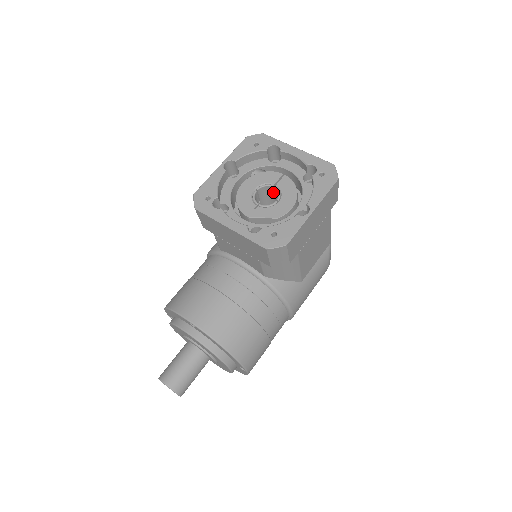
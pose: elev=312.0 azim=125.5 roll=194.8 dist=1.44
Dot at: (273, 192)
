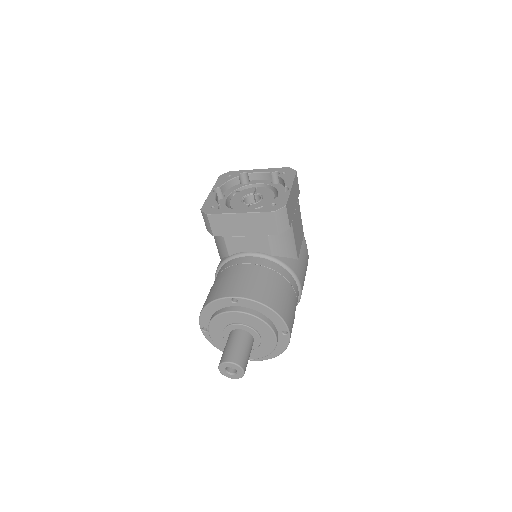
Dot at: (254, 200)
